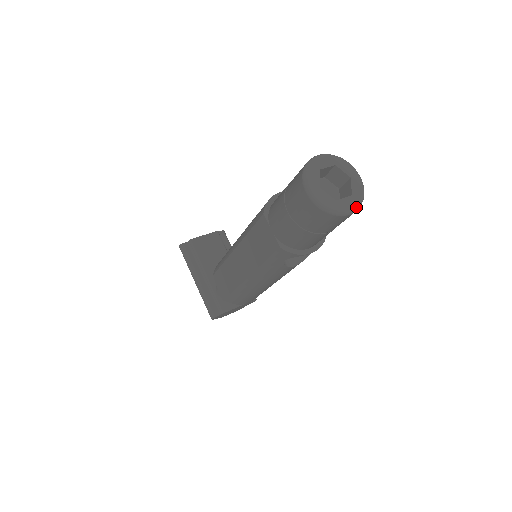
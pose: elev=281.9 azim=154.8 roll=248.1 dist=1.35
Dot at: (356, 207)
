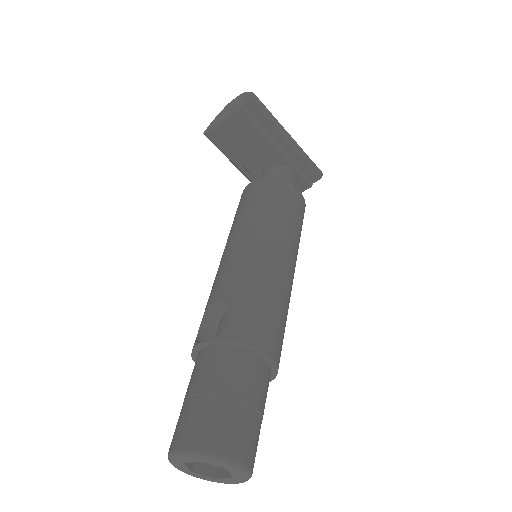
Dot at: occluded
